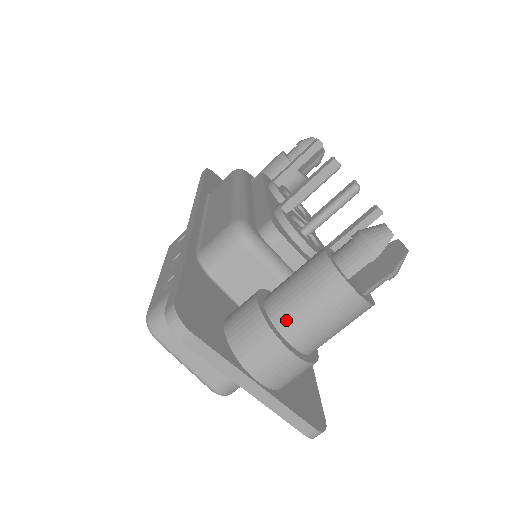
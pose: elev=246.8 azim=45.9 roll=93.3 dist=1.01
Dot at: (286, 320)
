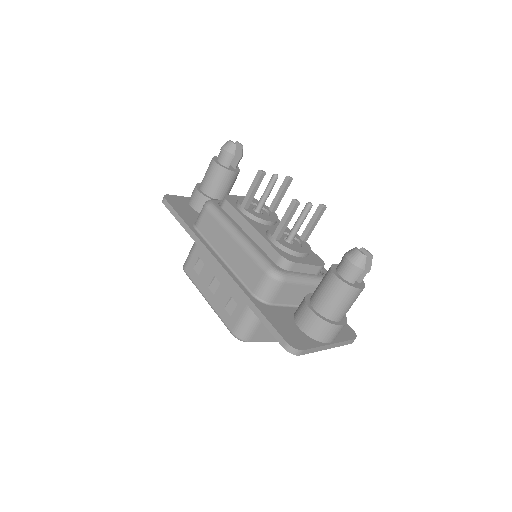
Dot at: (333, 315)
